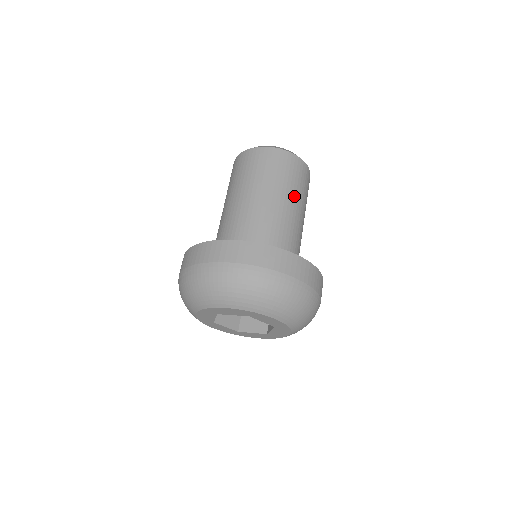
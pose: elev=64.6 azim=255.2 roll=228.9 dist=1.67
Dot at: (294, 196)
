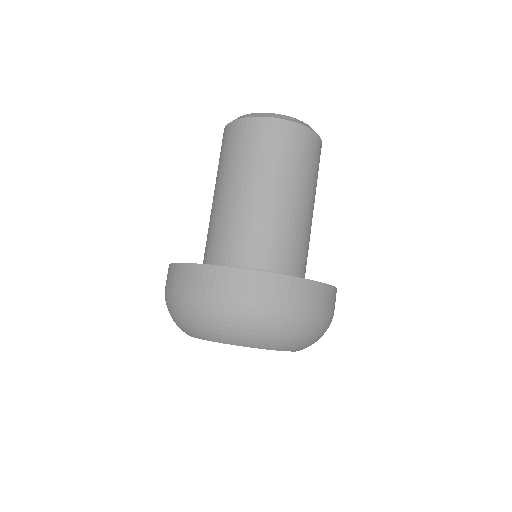
Dot at: (297, 183)
